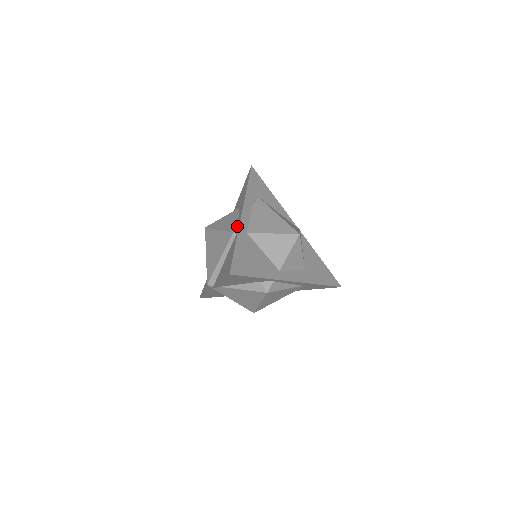
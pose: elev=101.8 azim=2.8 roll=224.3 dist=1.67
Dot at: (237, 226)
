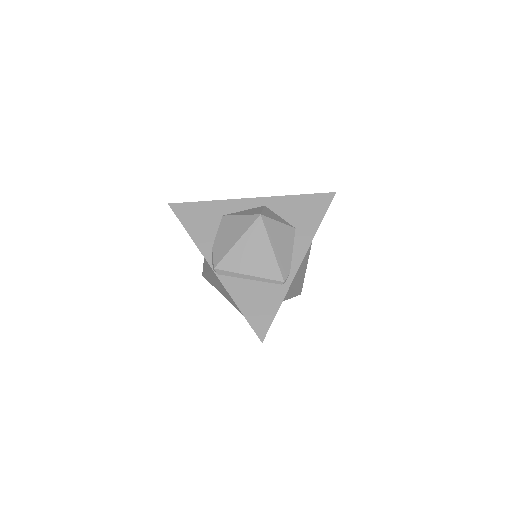
Dot at: (290, 274)
